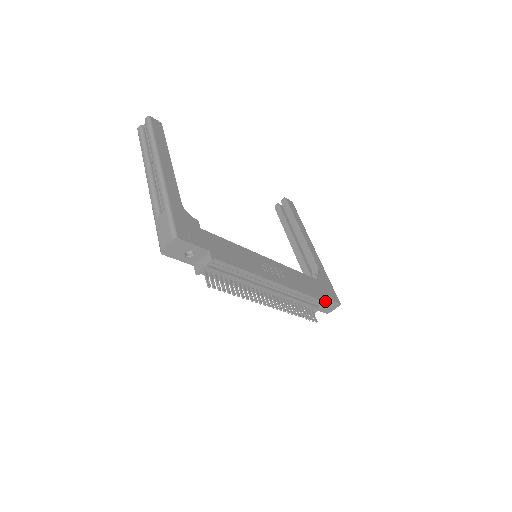
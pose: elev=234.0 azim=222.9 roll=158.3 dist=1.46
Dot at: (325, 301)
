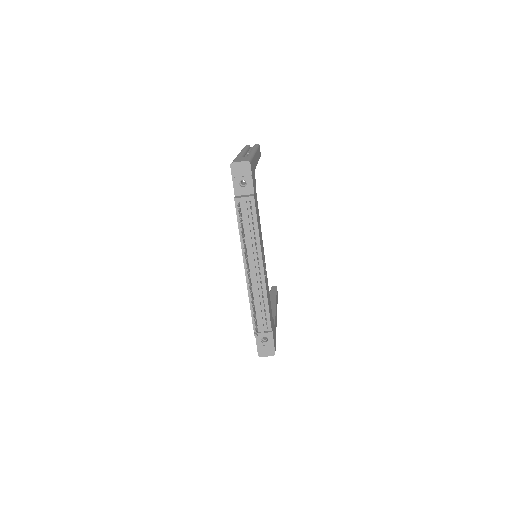
Dot at: occluded
